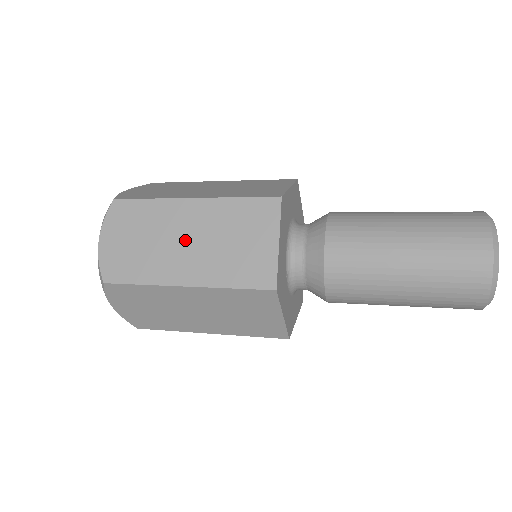
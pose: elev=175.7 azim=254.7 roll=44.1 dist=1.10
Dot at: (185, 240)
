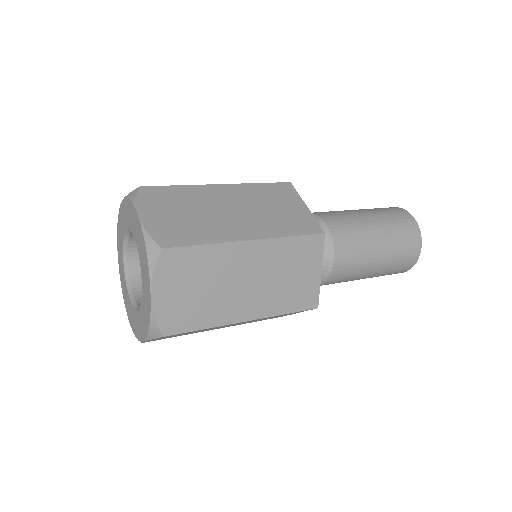
Dot at: (231, 210)
